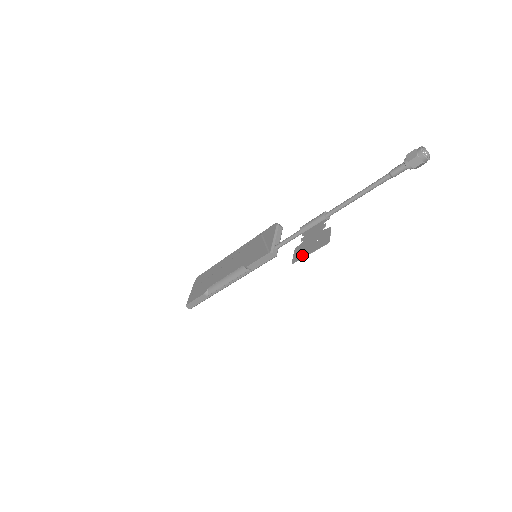
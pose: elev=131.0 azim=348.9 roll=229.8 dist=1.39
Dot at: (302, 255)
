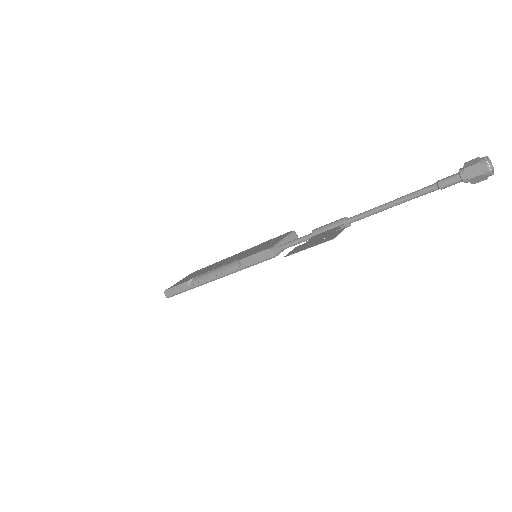
Dot at: (299, 250)
